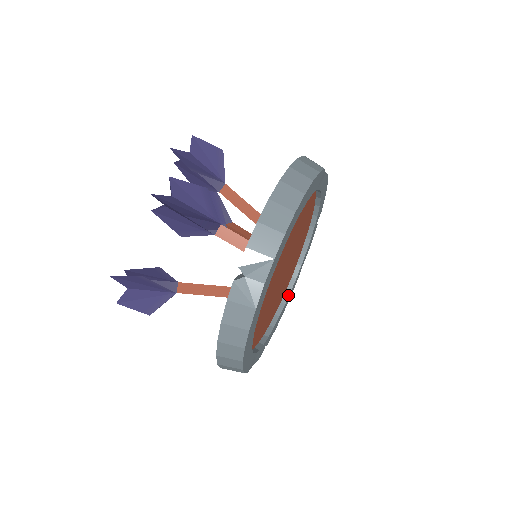
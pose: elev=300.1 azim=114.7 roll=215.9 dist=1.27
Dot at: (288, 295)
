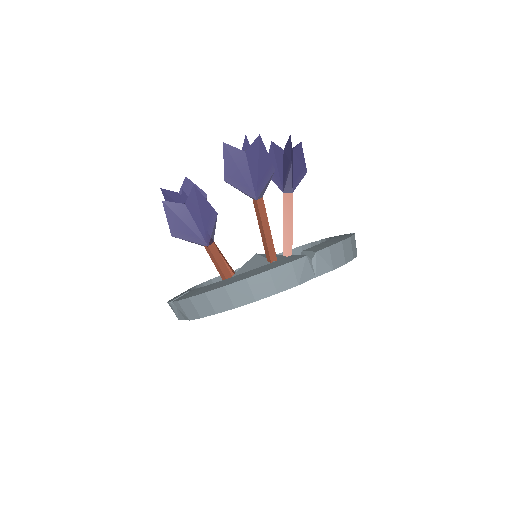
Dot at: occluded
